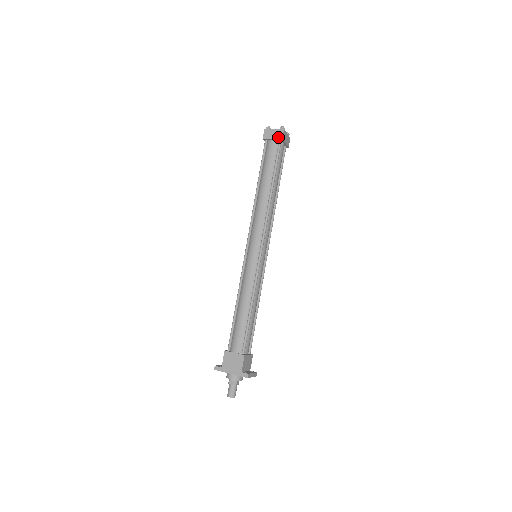
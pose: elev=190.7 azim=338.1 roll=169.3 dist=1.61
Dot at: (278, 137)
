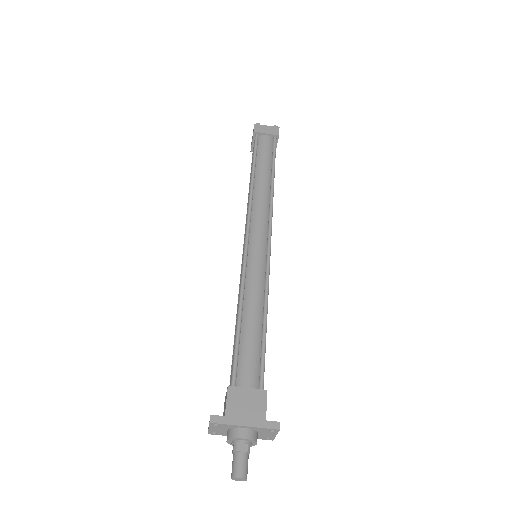
Dot at: (274, 133)
